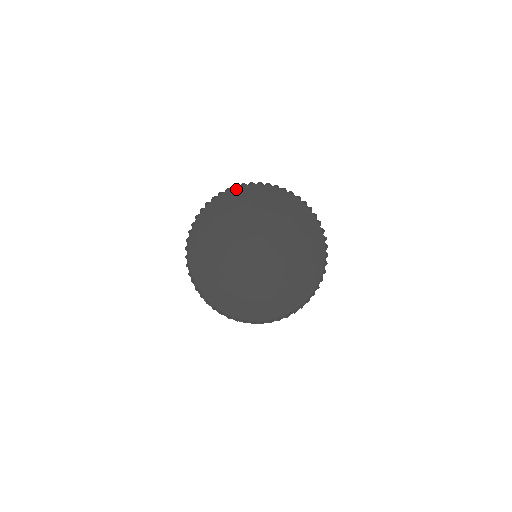
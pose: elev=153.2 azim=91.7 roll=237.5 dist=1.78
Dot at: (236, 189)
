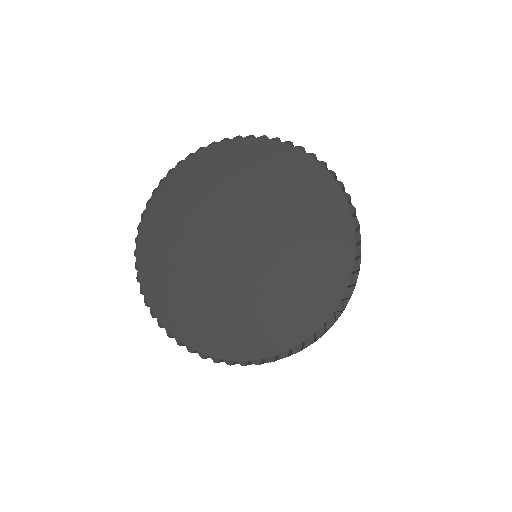
Dot at: (201, 152)
